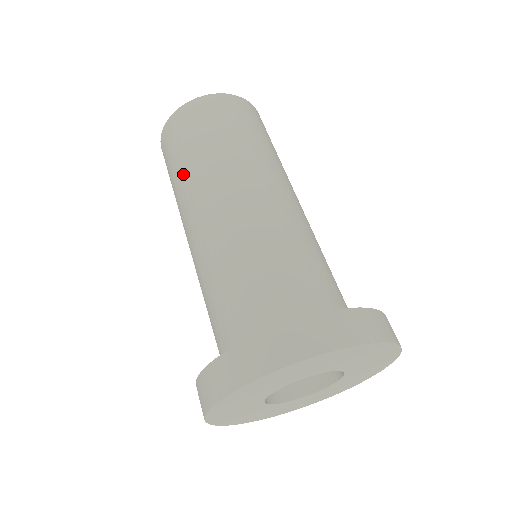
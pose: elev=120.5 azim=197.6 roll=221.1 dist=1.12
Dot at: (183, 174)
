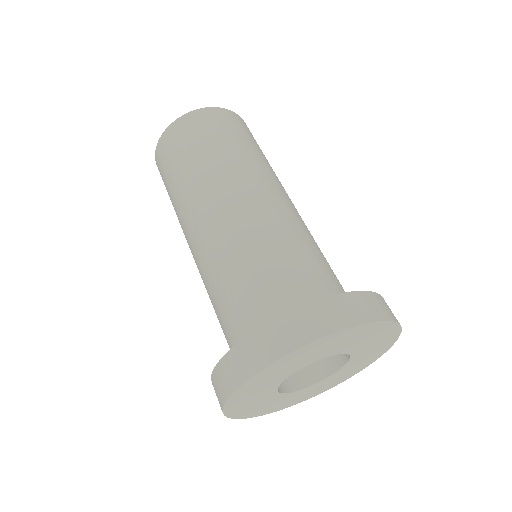
Dot at: (174, 199)
